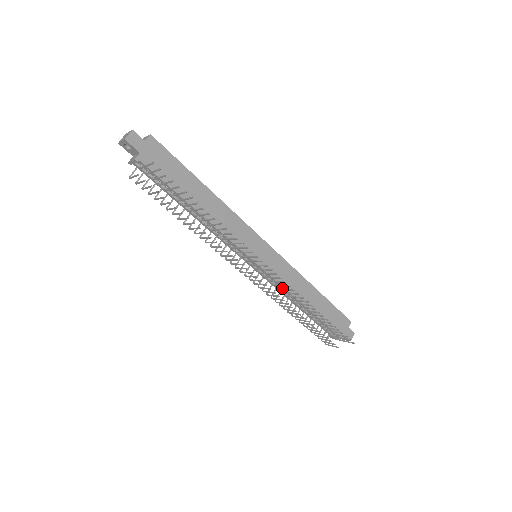
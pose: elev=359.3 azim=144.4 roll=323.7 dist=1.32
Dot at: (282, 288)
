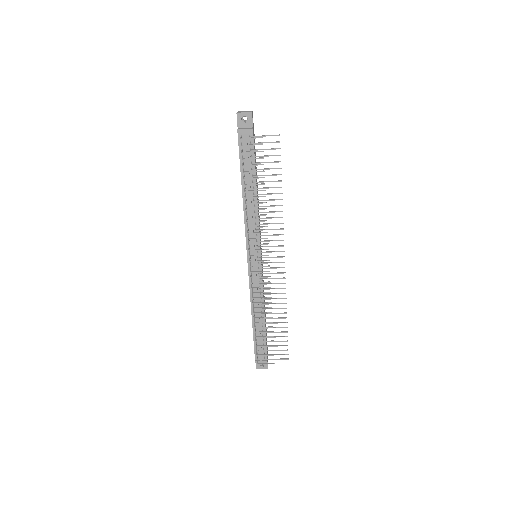
Dot at: (269, 288)
